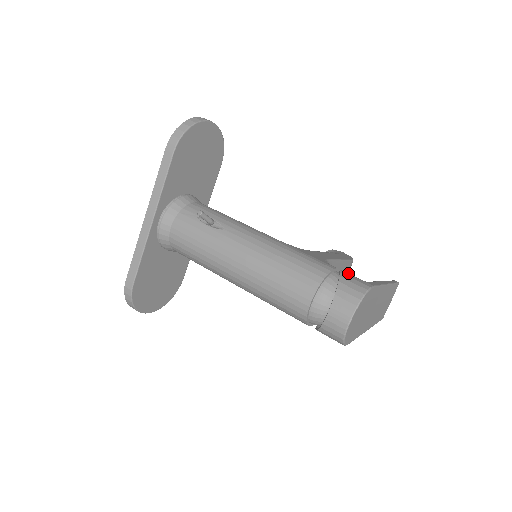
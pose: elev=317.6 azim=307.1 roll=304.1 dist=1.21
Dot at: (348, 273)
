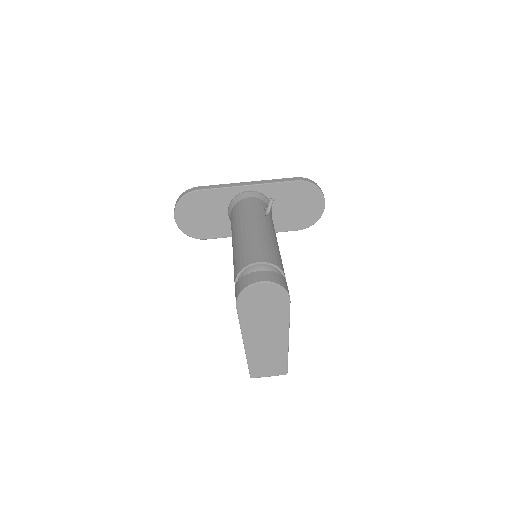
Dot at: occluded
